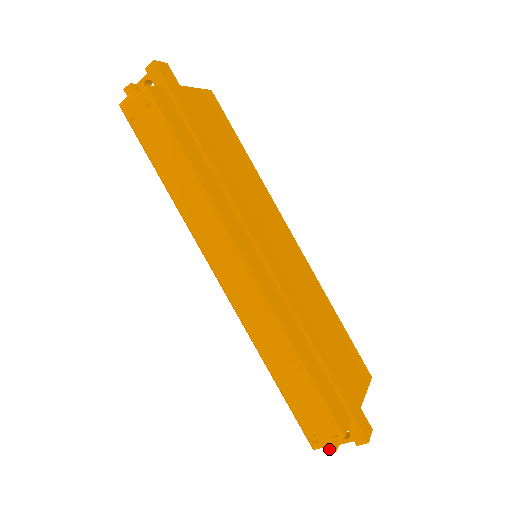
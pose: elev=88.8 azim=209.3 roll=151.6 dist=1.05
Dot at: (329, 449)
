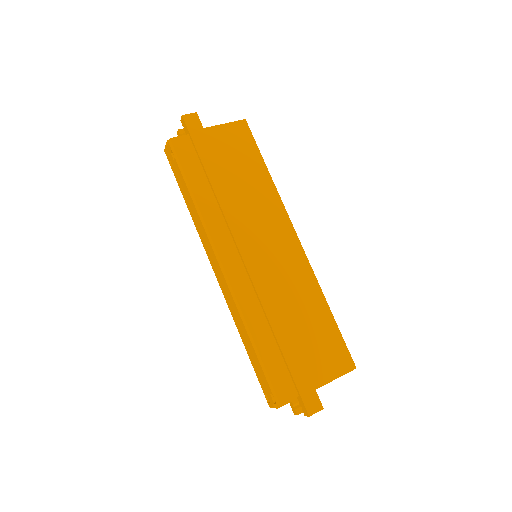
Dot at: (294, 412)
